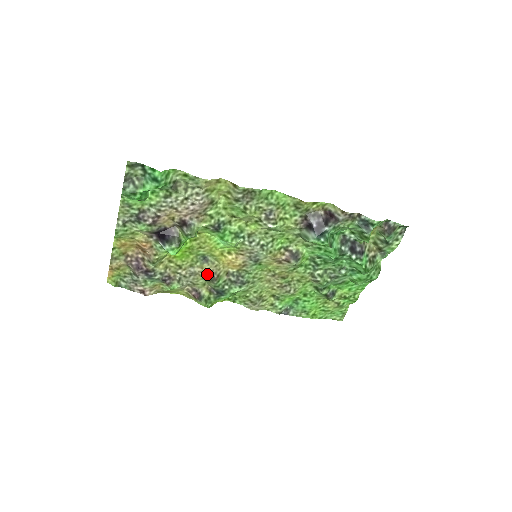
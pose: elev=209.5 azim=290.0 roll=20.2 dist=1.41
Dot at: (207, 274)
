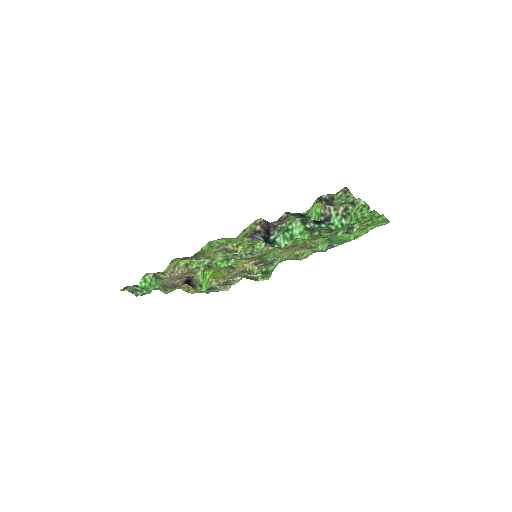
Dot at: (243, 272)
